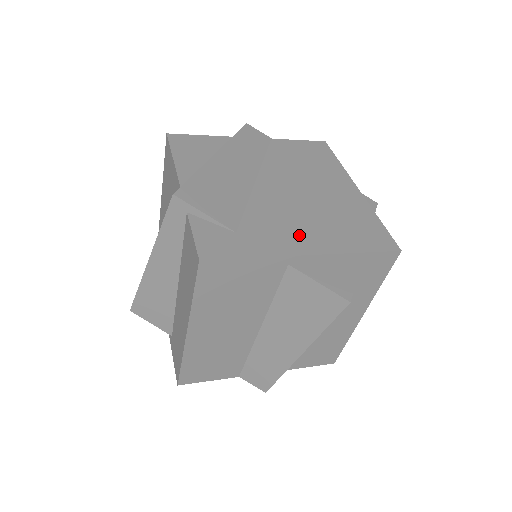
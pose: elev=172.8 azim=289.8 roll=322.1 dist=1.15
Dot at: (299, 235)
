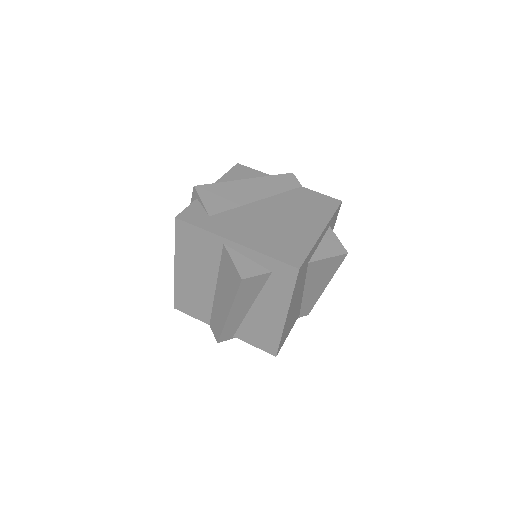
Dot at: (243, 232)
